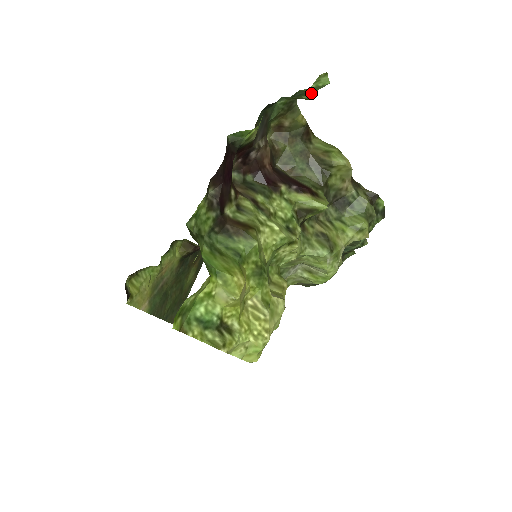
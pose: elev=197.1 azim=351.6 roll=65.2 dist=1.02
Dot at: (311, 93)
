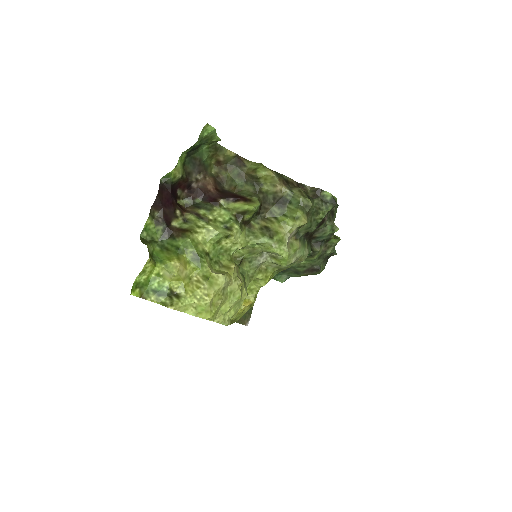
Dot at: (215, 137)
